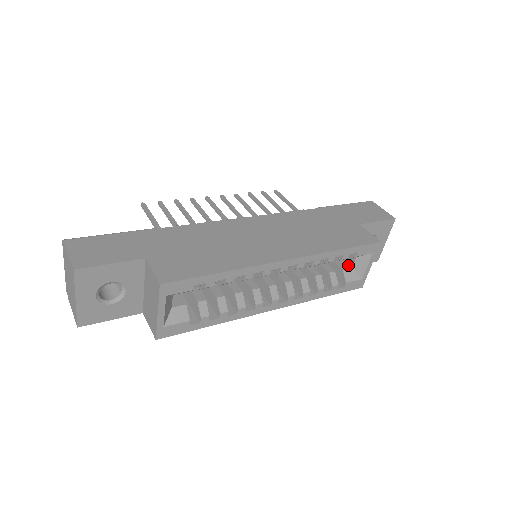
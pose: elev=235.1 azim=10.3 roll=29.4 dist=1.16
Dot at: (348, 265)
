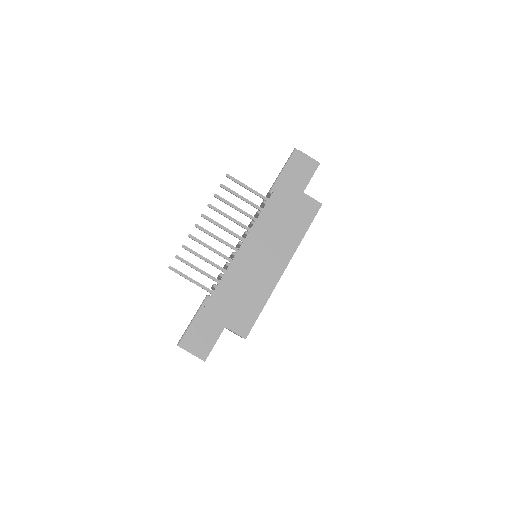
Dot at: occluded
